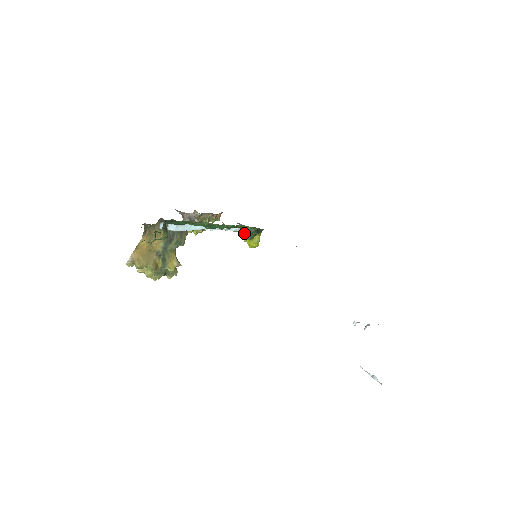
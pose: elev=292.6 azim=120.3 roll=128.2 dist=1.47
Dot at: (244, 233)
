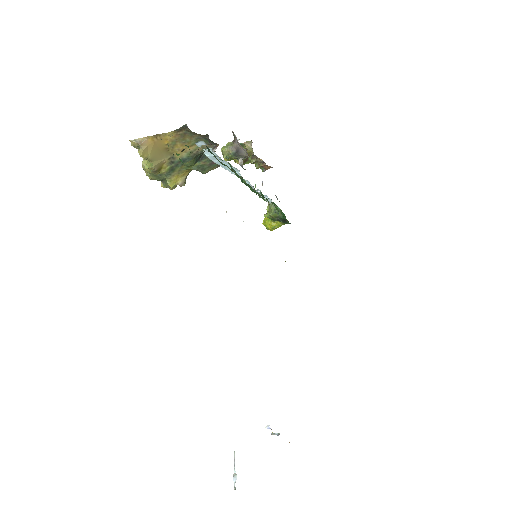
Dot at: (271, 210)
